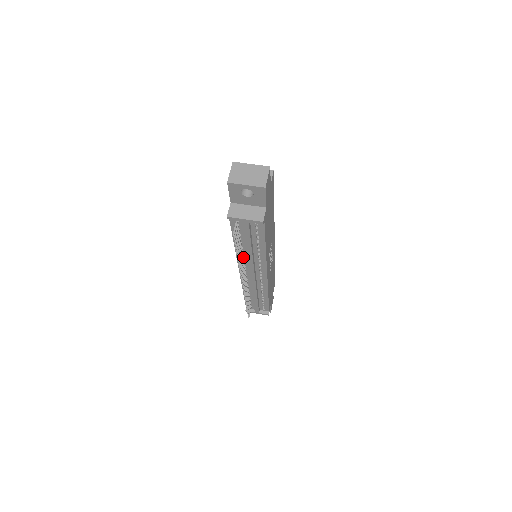
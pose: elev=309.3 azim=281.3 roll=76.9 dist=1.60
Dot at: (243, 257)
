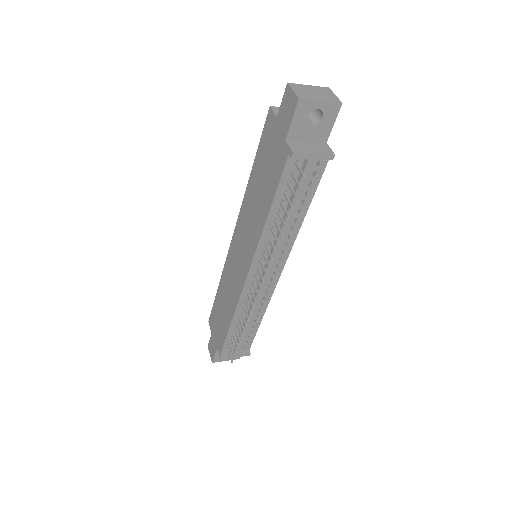
Dot at: (267, 242)
